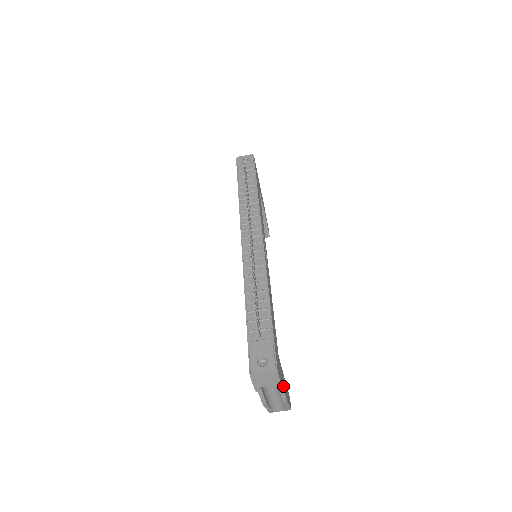
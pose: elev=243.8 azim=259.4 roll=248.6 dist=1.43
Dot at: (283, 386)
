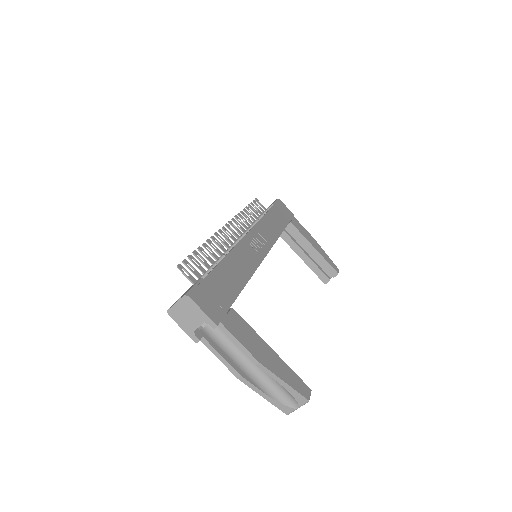
Dot at: (237, 336)
